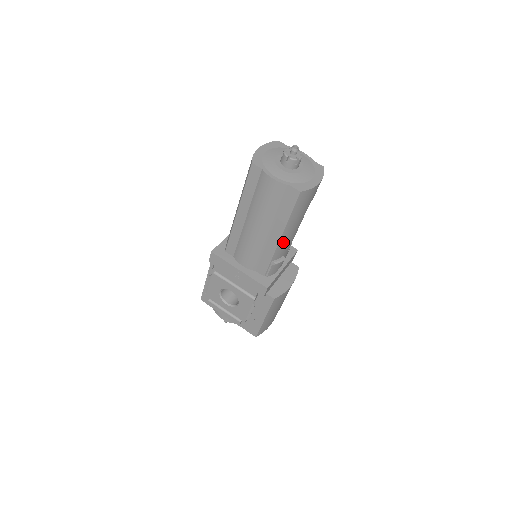
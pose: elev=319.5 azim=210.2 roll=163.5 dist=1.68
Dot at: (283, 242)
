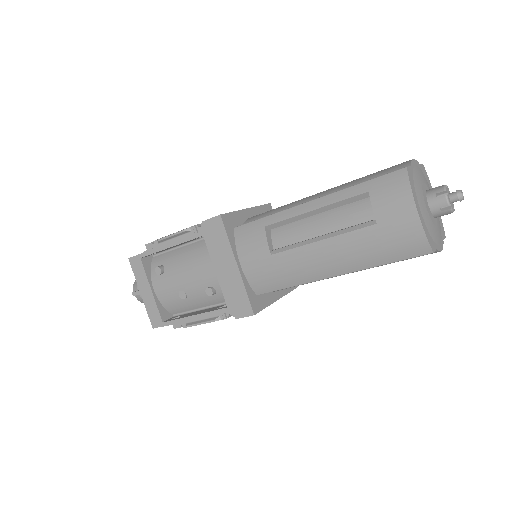
Dot at: occluded
